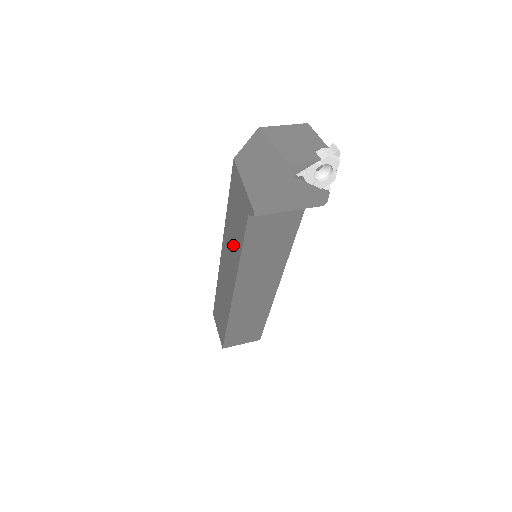
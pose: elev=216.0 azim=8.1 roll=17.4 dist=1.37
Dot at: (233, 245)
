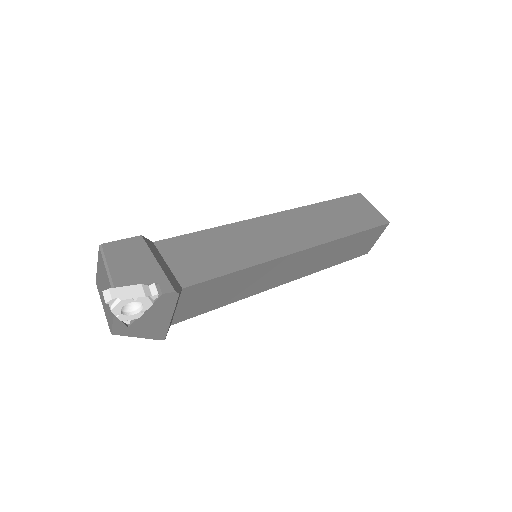
Dot at: occluded
